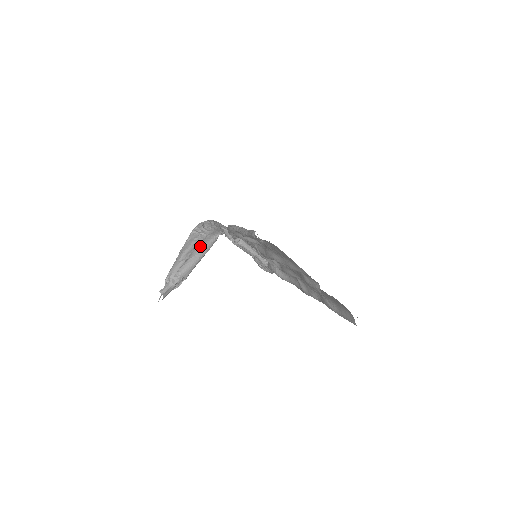
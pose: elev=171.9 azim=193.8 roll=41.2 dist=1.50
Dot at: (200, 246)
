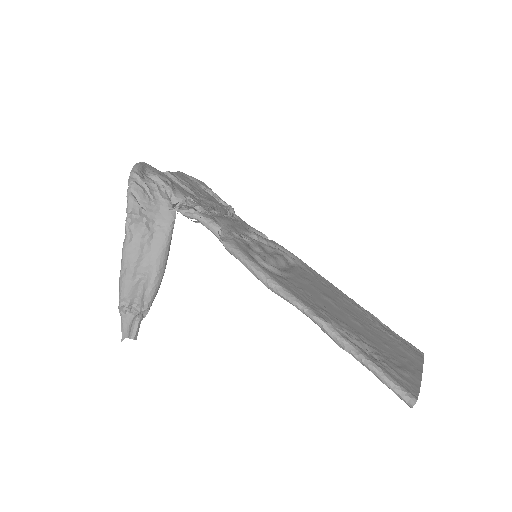
Dot at: (160, 251)
